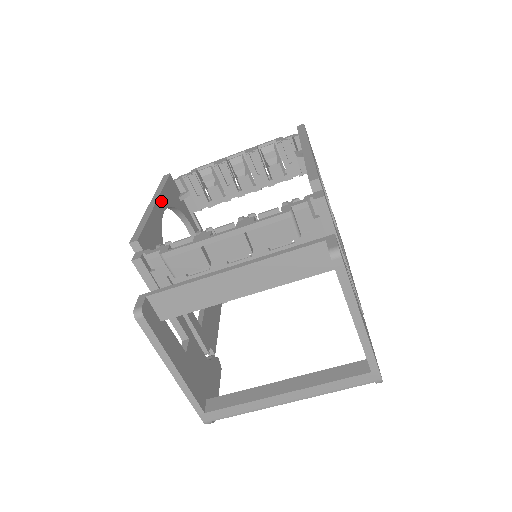
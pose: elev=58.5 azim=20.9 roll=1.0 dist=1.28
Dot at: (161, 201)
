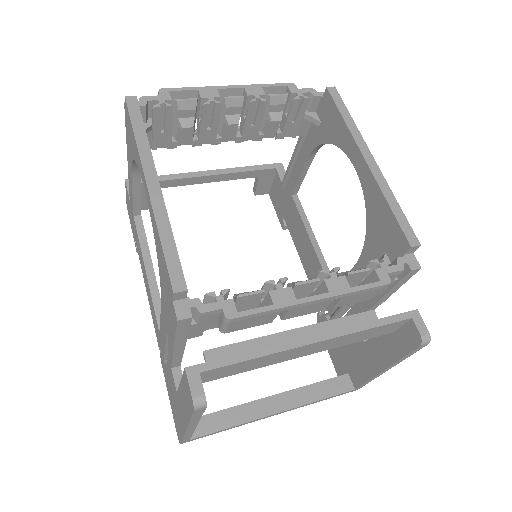
Dot at: (154, 171)
